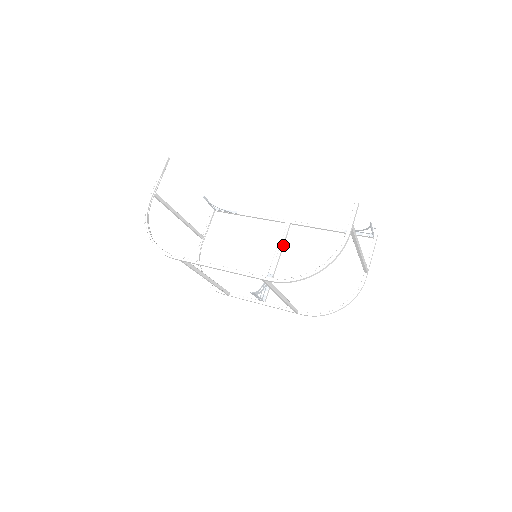
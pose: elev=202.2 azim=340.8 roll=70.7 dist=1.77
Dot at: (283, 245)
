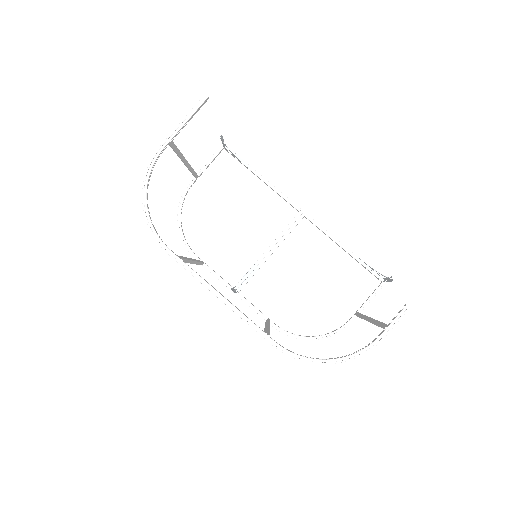
Dot at: occluded
